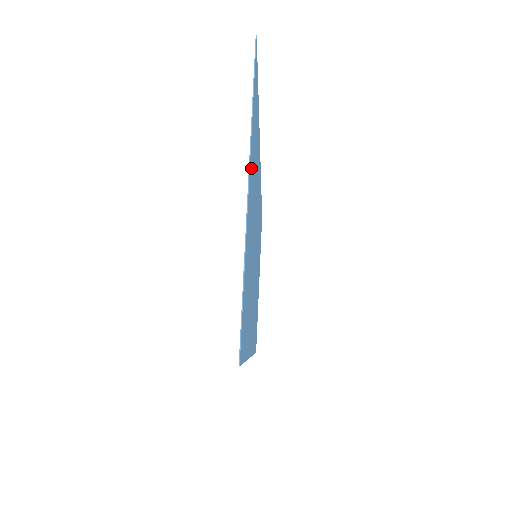
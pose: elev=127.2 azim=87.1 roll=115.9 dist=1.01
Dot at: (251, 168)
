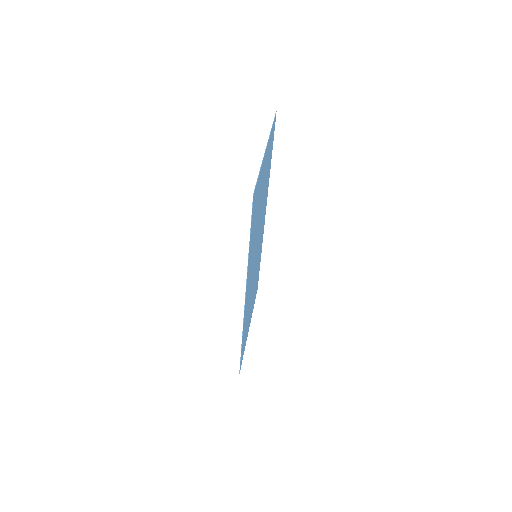
Dot at: (267, 151)
